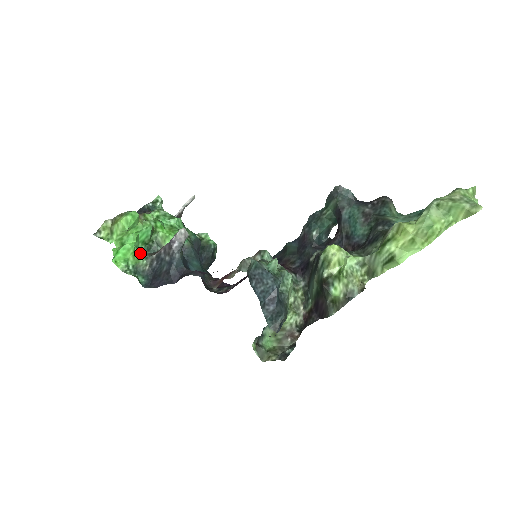
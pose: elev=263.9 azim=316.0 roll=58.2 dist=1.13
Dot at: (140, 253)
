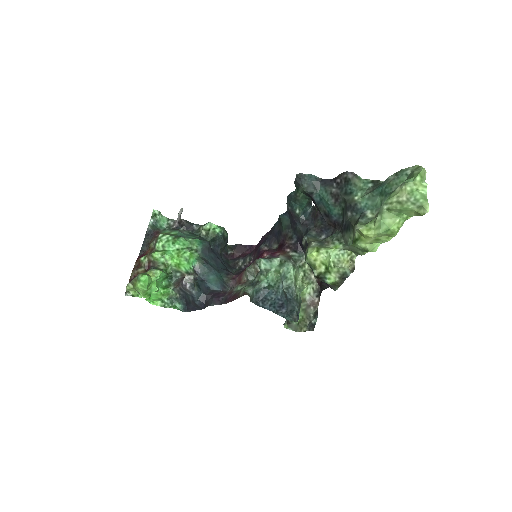
Dot at: (166, 290)
